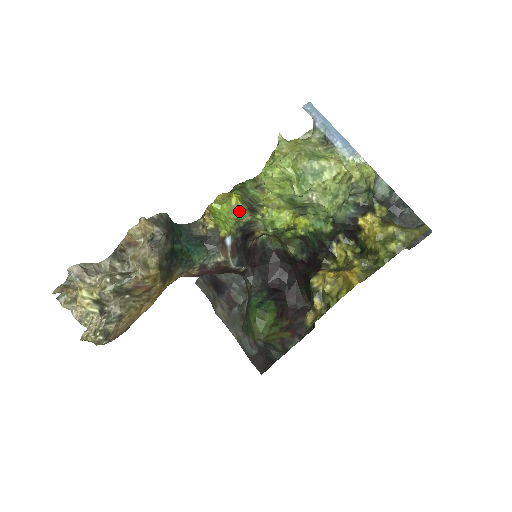
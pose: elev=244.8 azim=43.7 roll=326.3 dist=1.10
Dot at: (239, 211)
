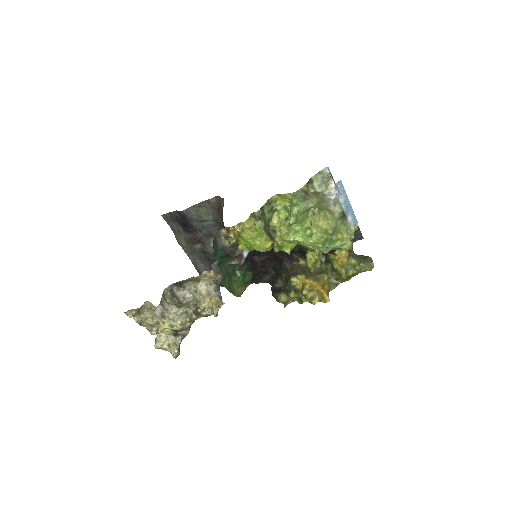
Dot at: (268, 250)
